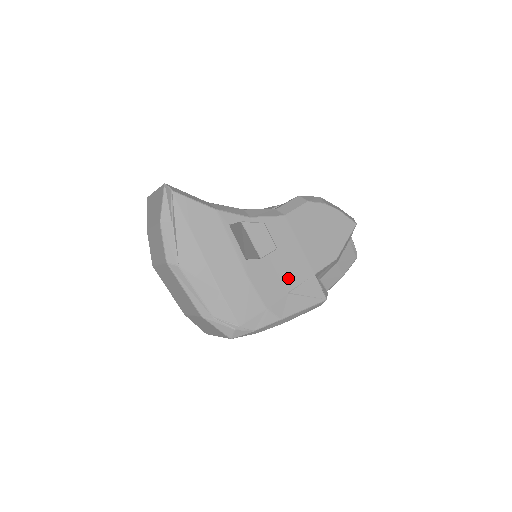
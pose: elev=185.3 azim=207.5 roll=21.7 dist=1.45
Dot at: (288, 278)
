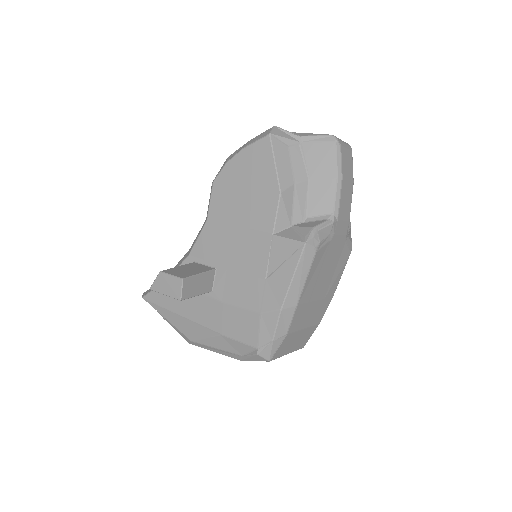
Dot at: (254, 266)
